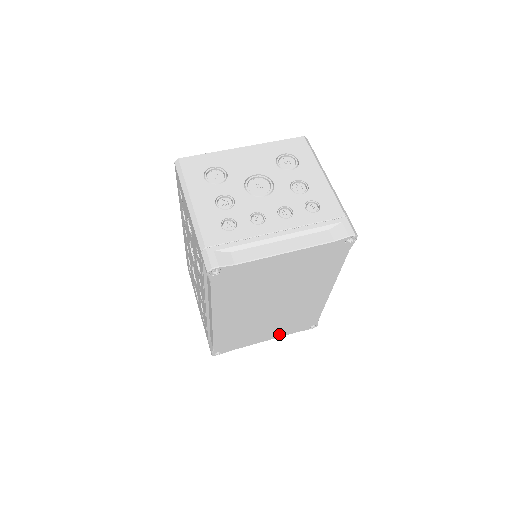
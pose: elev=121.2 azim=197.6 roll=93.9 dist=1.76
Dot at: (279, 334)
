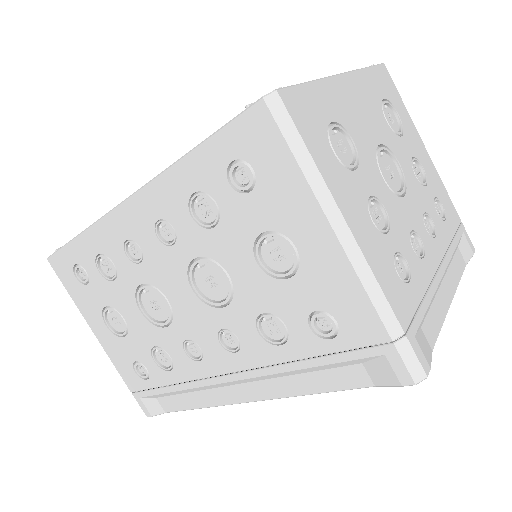
Dot at: occluded
